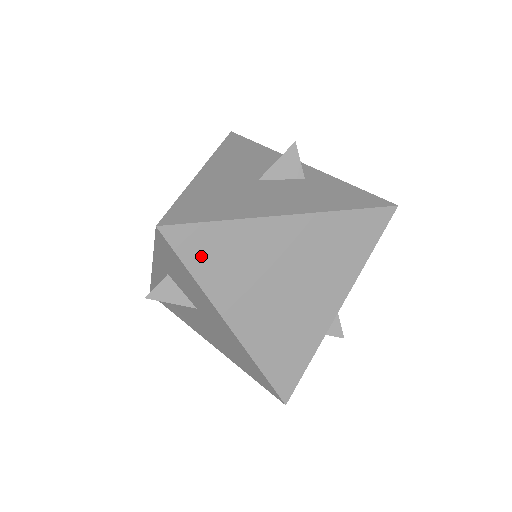
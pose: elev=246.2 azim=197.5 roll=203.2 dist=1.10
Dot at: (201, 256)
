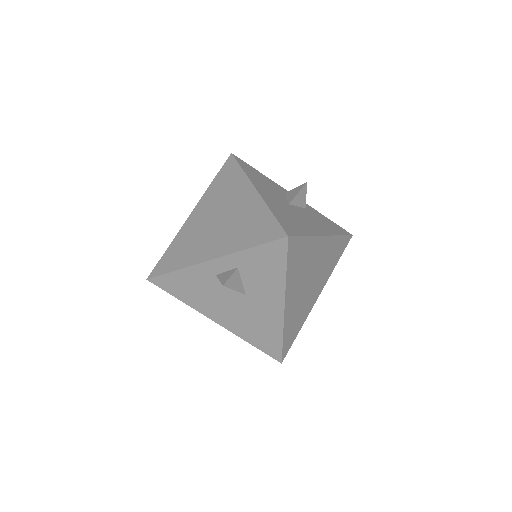
Dot at: (294, 259)
